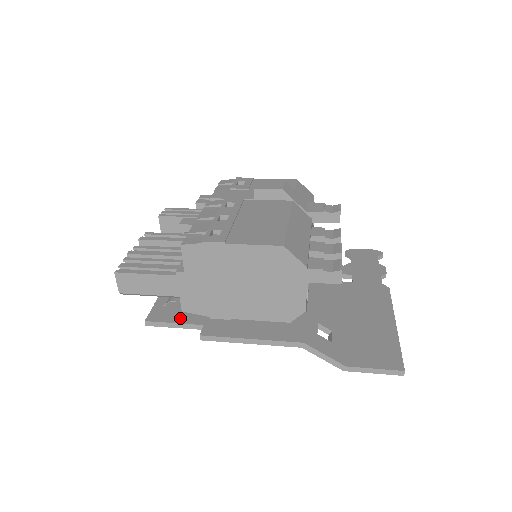
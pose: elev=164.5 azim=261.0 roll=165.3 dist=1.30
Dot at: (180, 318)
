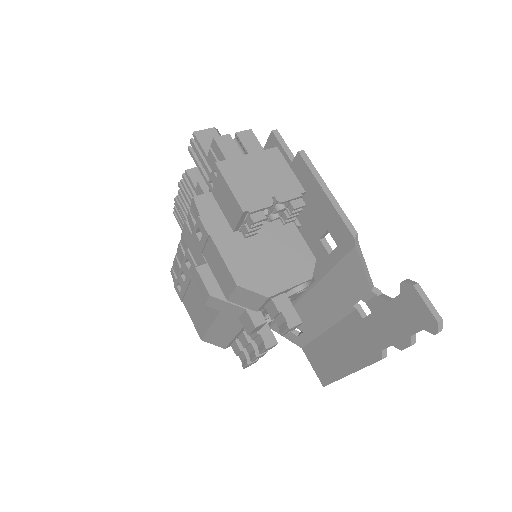
Dot at: occluded
